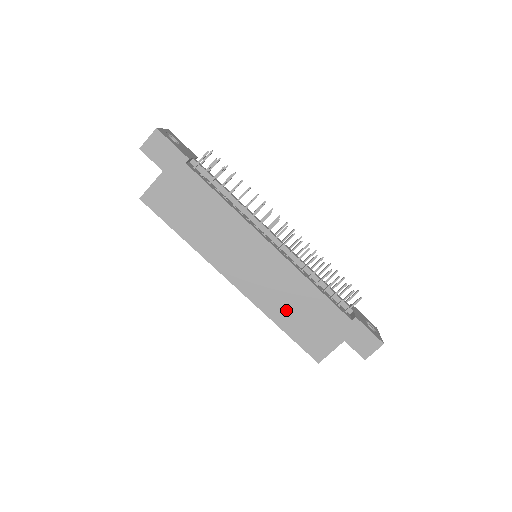
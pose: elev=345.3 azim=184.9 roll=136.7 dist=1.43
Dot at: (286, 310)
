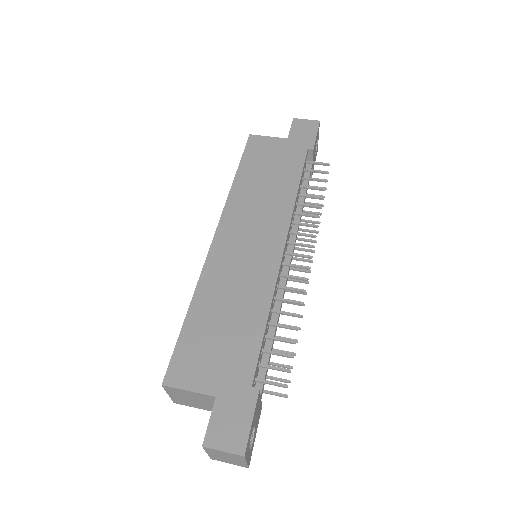
Dot at: (216, 303)
